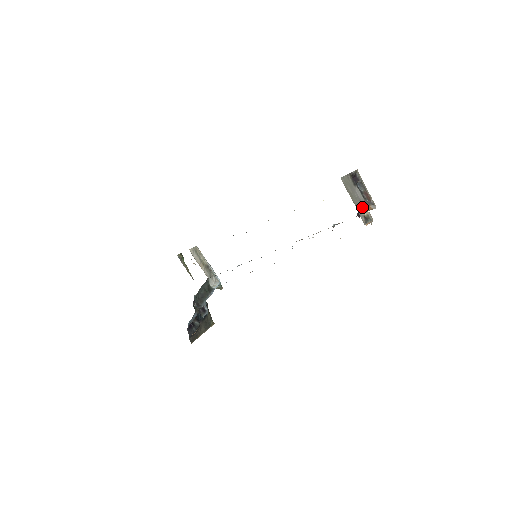
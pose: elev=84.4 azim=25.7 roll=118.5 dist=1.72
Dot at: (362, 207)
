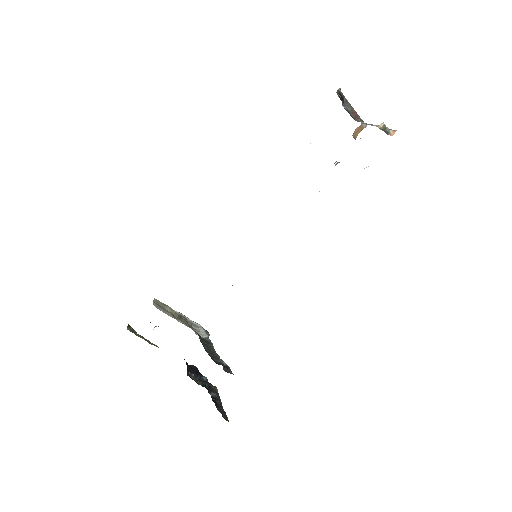
Dot at: (367, 124)
